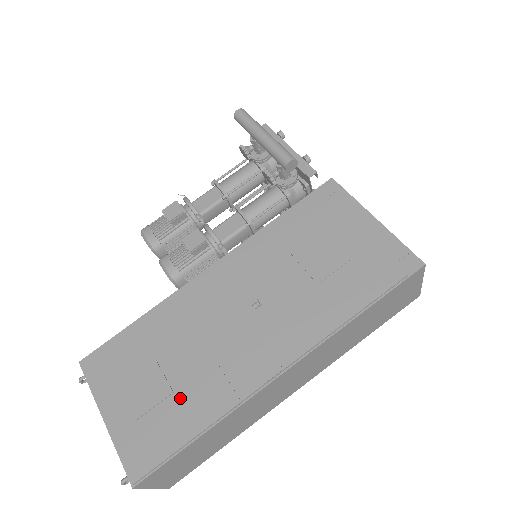
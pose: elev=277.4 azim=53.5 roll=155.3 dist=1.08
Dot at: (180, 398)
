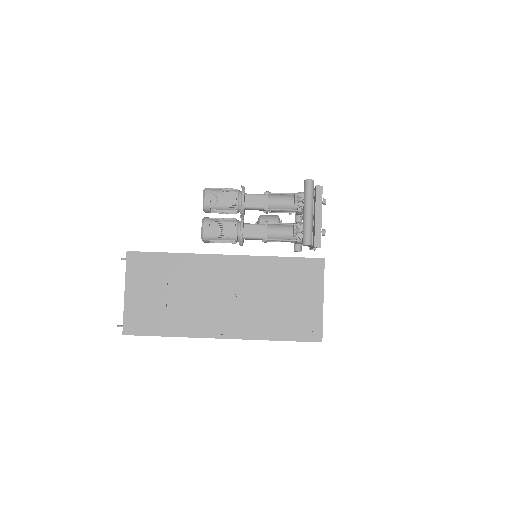
Dot at: (168, 313)
